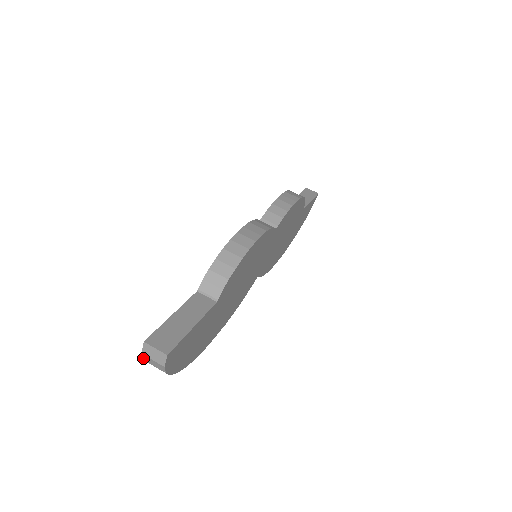
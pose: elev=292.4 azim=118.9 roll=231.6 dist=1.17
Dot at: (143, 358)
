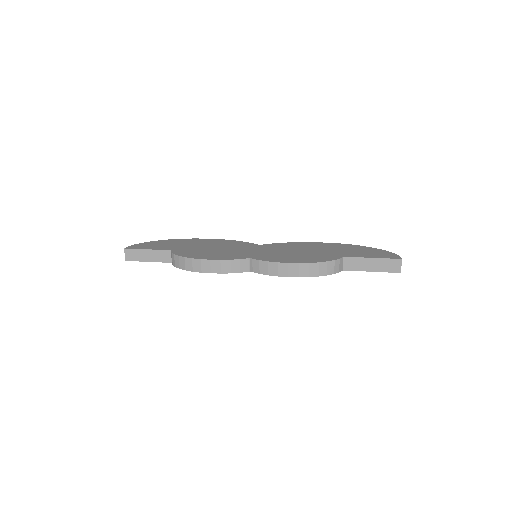
Dot at: (134, 244)
